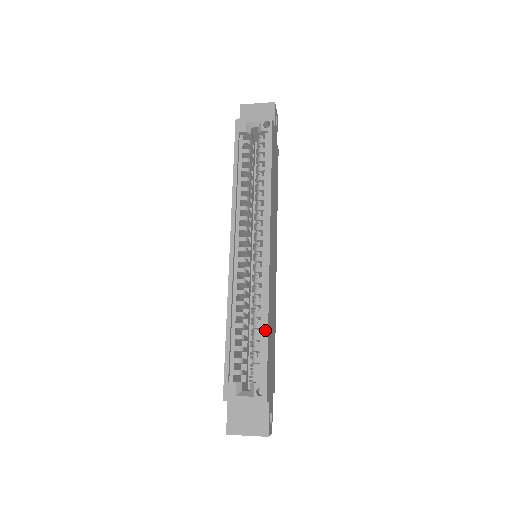
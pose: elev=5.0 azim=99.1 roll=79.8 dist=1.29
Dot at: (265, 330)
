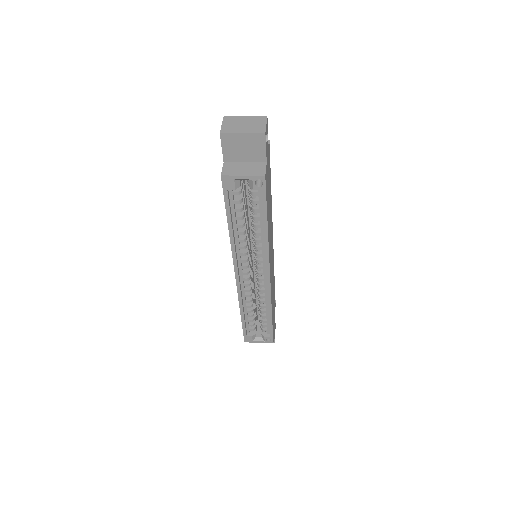
Dot at: (270, 317)
